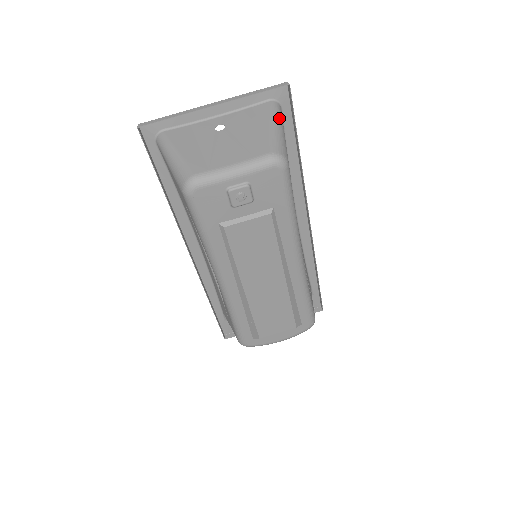
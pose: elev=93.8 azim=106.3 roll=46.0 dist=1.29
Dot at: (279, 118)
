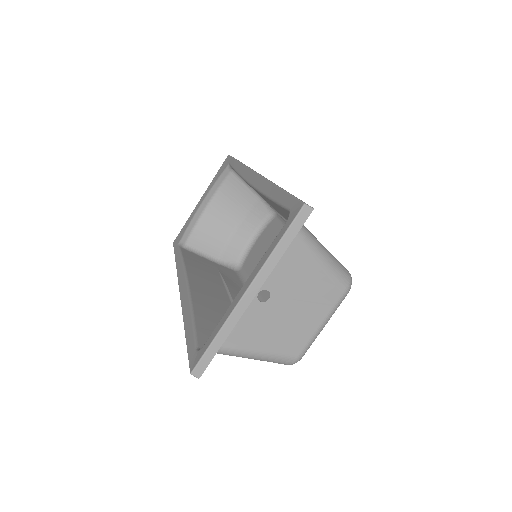
Dot at: (311, 238)
